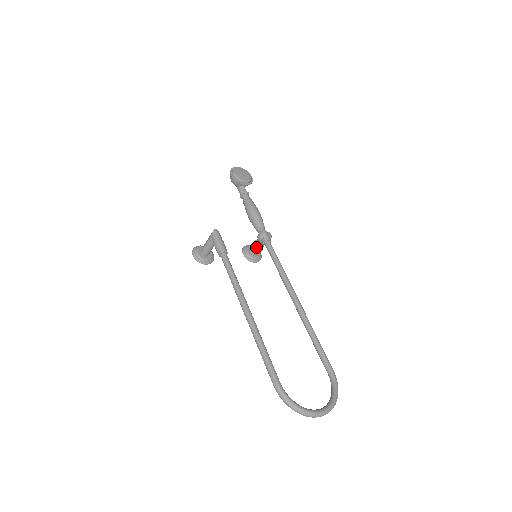
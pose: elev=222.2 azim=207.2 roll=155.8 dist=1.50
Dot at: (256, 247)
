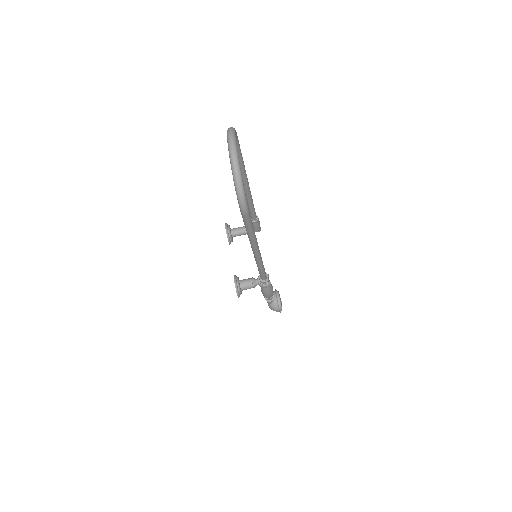
Dot at: (250, 278)
